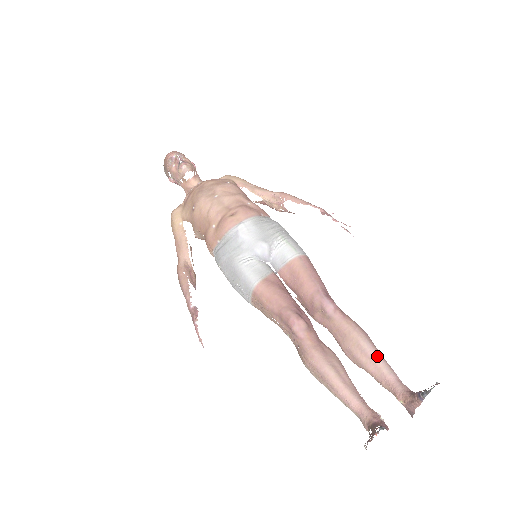
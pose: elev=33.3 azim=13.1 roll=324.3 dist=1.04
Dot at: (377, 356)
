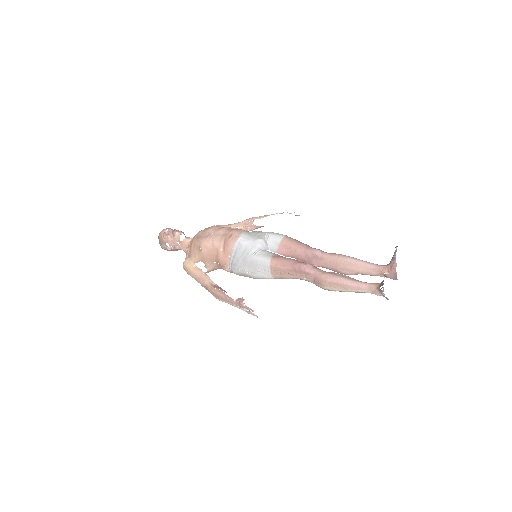
Dot at: (360, 261)
